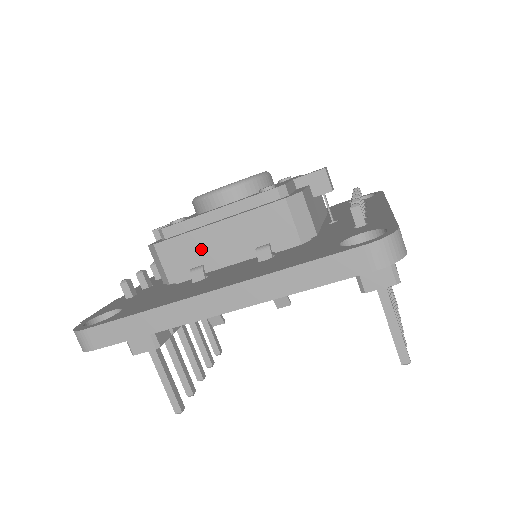
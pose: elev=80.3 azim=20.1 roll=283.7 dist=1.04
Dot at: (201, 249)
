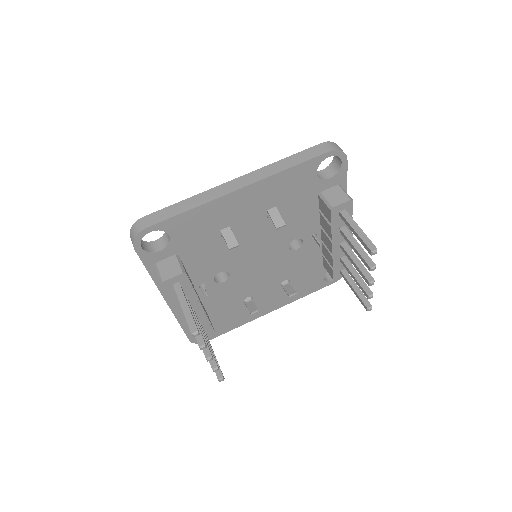
Dot at: occluded
